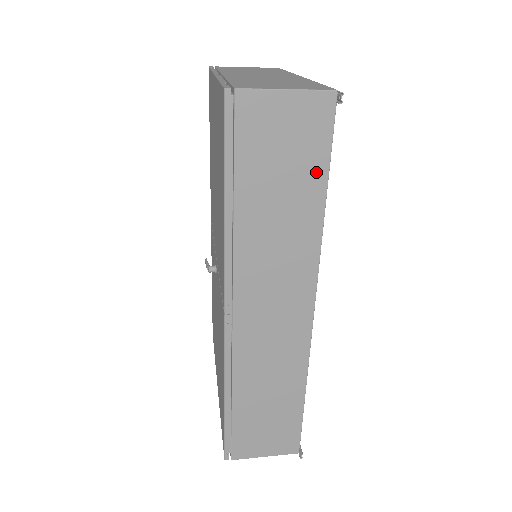
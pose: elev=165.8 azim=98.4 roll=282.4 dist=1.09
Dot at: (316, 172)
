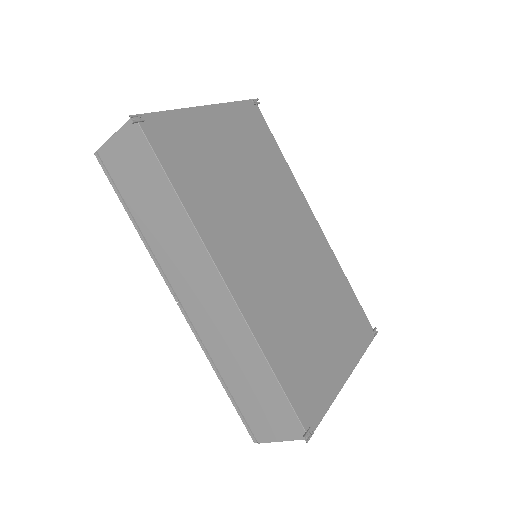
Dot at: (157, 174)
